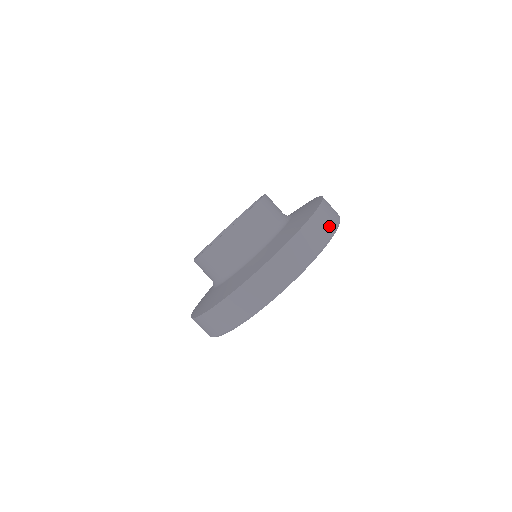
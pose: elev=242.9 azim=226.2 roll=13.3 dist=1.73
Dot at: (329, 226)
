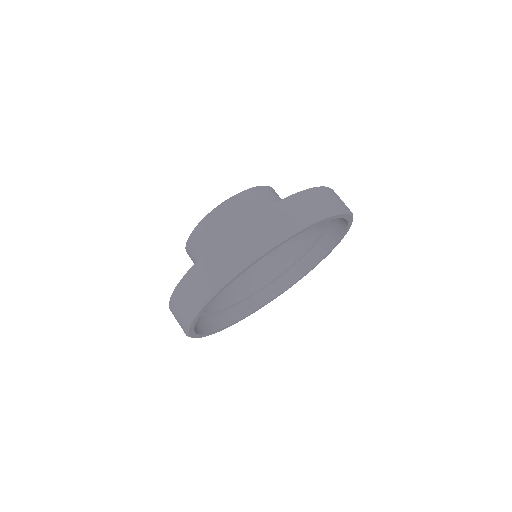
Dot at: (333, 204)
